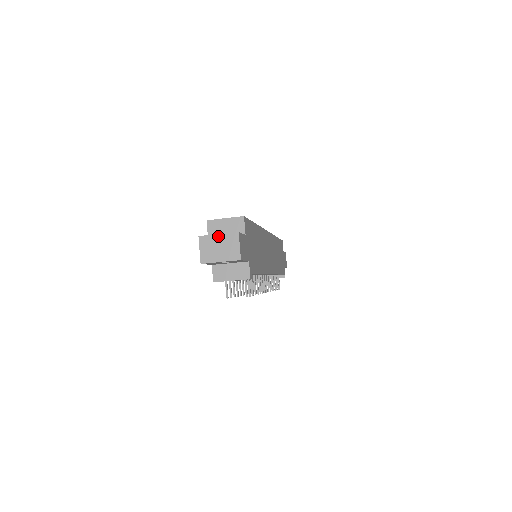
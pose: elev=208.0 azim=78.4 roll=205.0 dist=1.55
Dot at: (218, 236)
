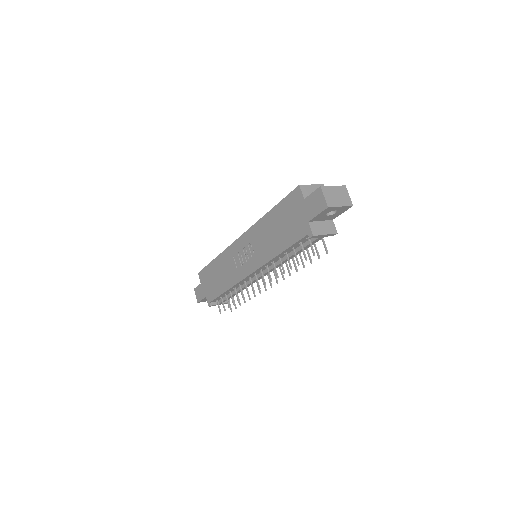
Dot at: (334, 187)
